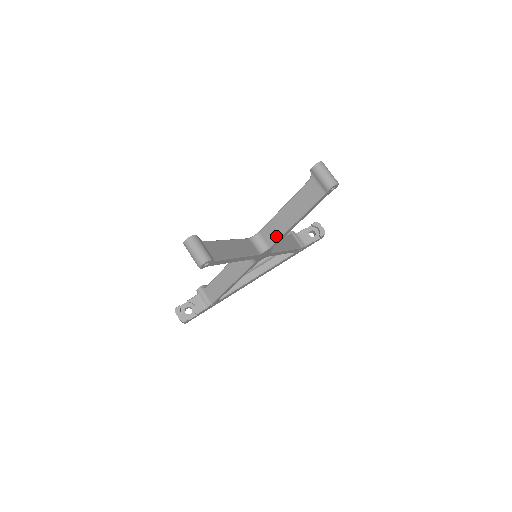
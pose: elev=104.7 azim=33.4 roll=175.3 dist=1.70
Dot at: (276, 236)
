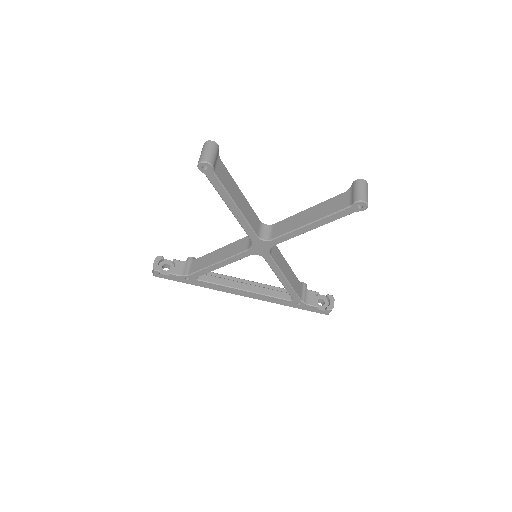
Dot at: (283, 231)
